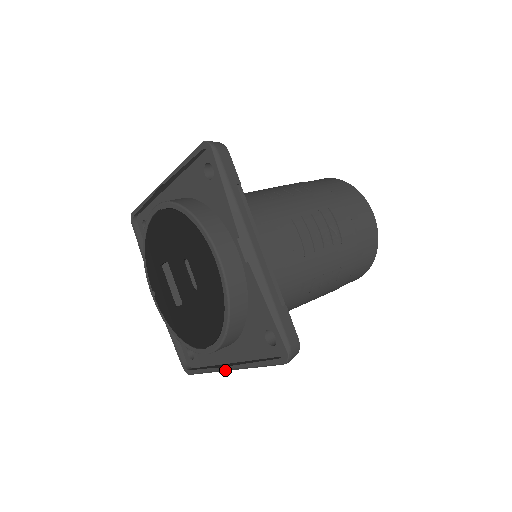
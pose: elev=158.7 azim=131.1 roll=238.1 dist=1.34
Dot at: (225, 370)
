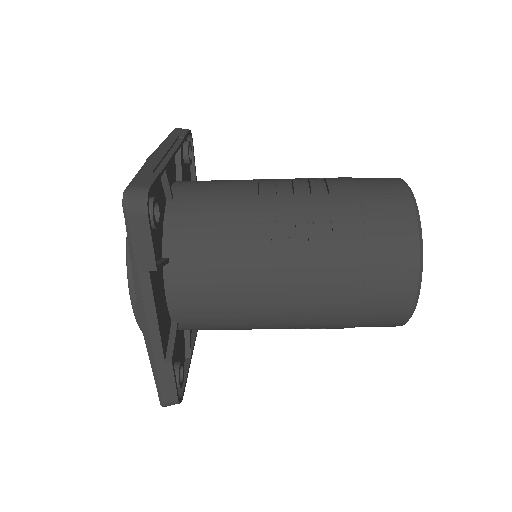
Dot at: (145, 326)
